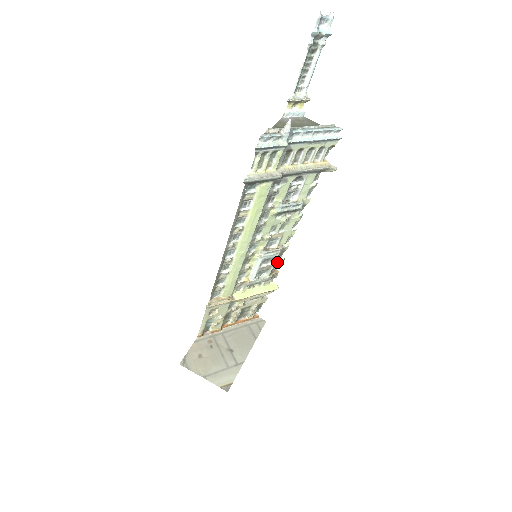
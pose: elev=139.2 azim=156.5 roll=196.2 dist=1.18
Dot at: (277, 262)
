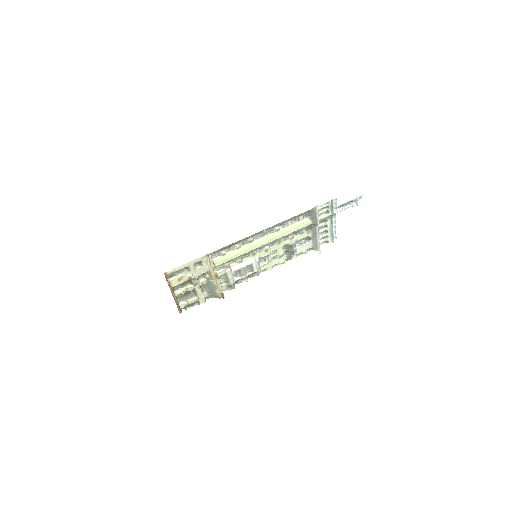
Dot at: (243, 279)
